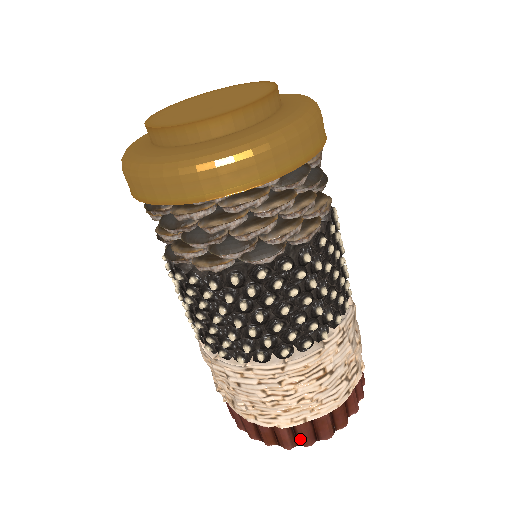
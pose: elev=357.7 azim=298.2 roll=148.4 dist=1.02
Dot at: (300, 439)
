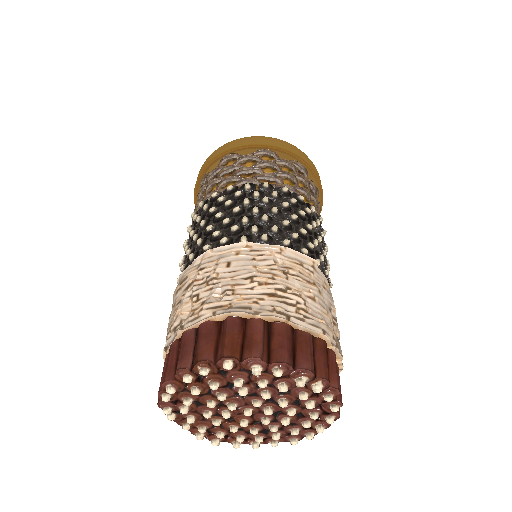
Dot at: (275, 349)
